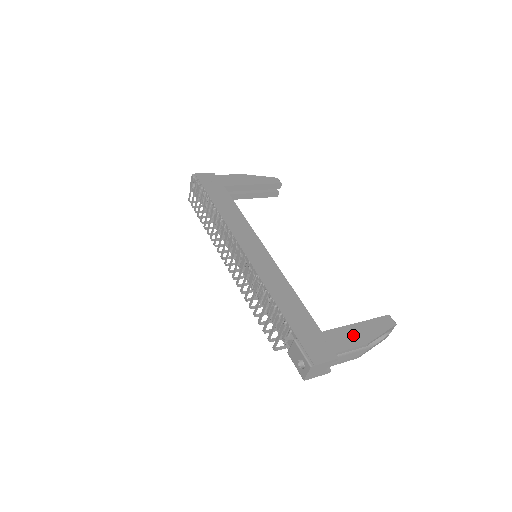
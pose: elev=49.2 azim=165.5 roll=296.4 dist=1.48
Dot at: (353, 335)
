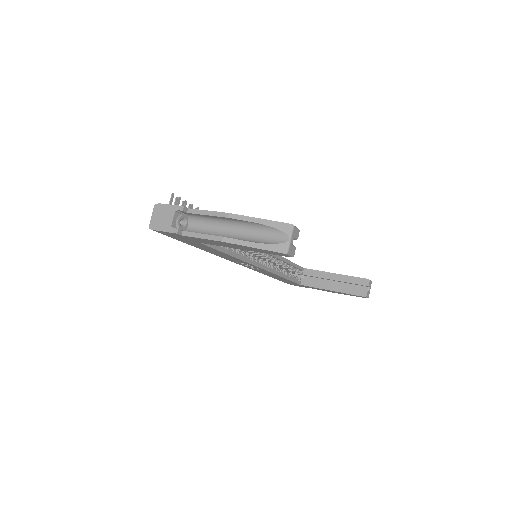
Dot at: occluded
